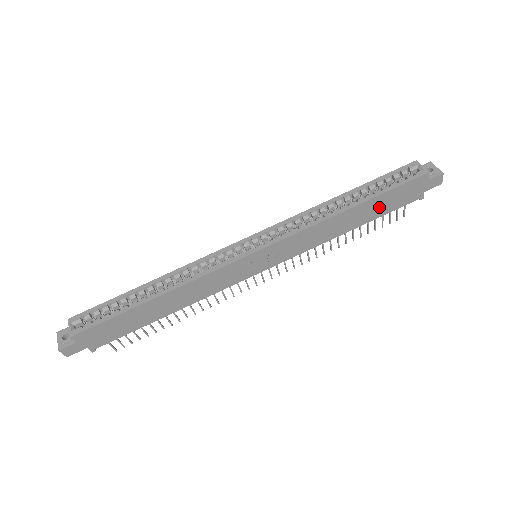
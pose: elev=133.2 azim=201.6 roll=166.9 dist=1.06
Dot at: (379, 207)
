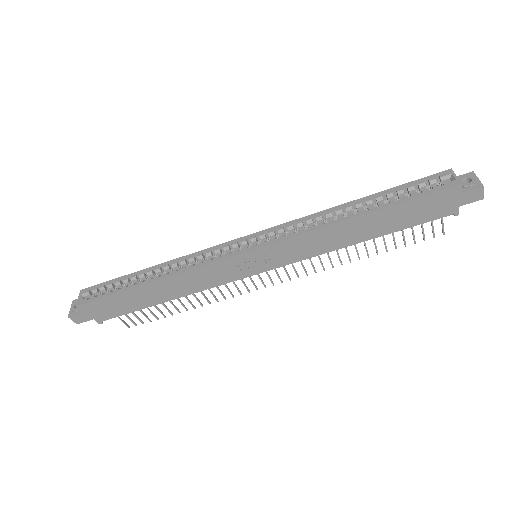
Dot at: (396, 219)
